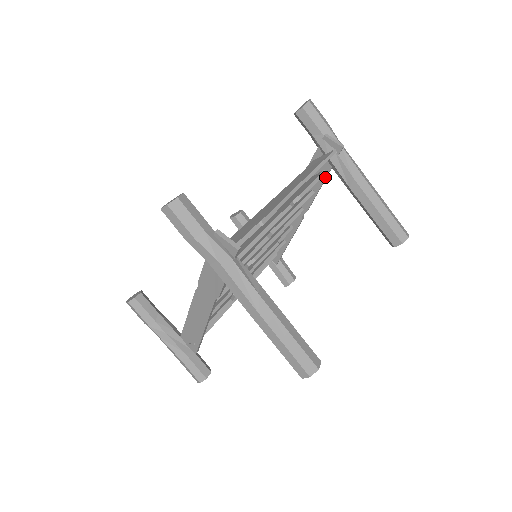
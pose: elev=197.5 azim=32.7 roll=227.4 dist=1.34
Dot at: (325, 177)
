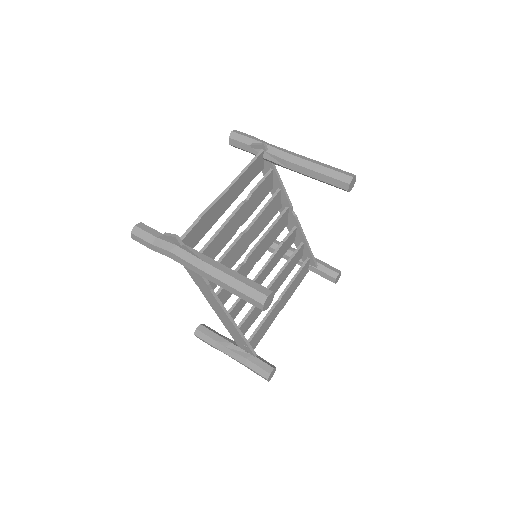
Dot at: (275, 173)
